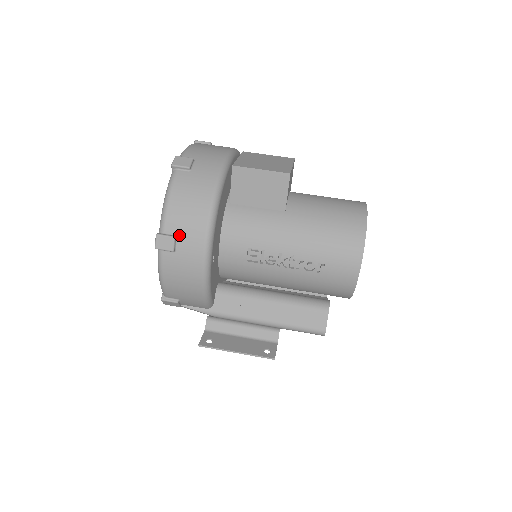
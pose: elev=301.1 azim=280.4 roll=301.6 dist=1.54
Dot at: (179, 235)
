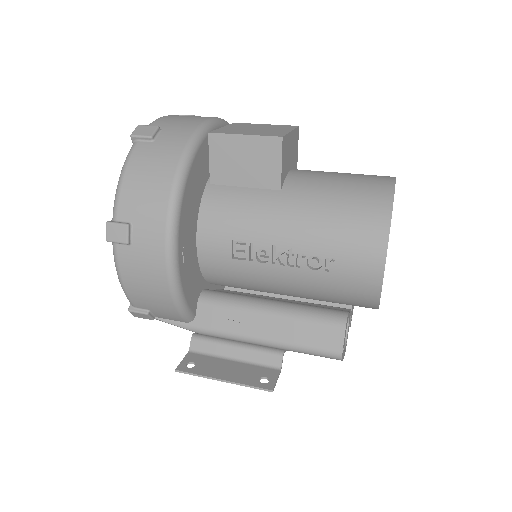
Dot at: (134, 222)
